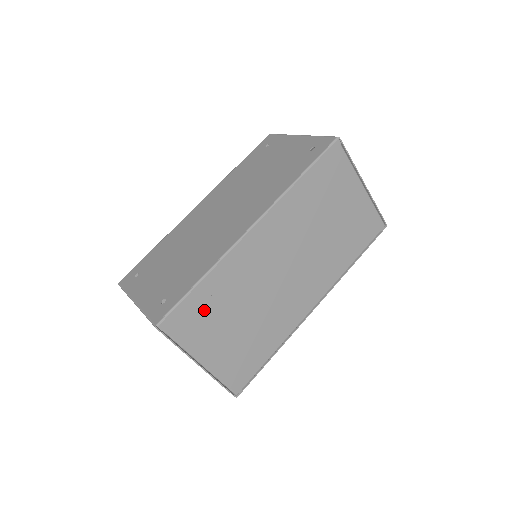
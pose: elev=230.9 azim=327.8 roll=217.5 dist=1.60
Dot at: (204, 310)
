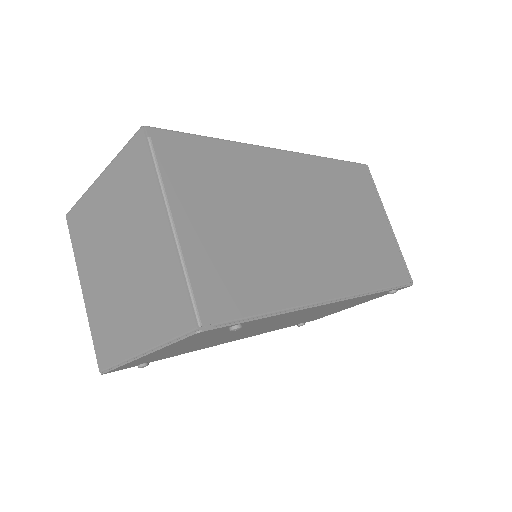
Dot at: (206, 168)
